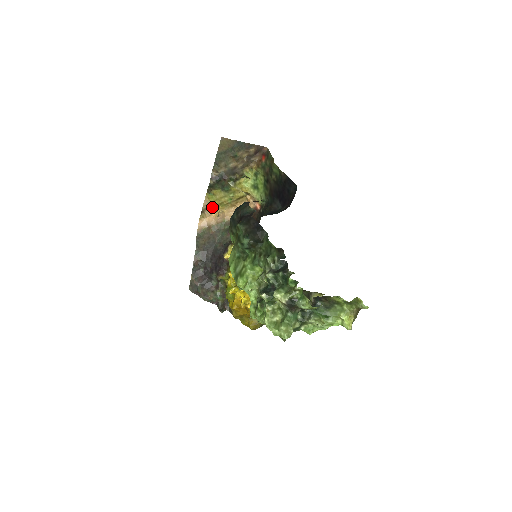
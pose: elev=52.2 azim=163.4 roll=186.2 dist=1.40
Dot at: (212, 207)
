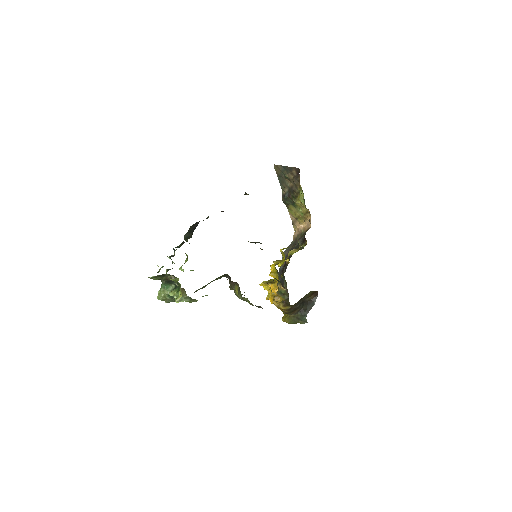
Dot at: (297, 220)
